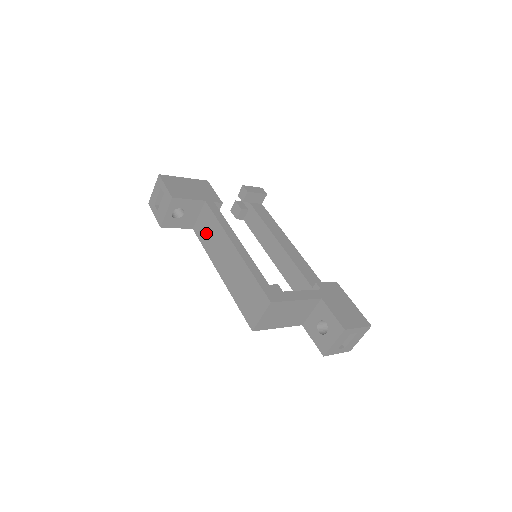
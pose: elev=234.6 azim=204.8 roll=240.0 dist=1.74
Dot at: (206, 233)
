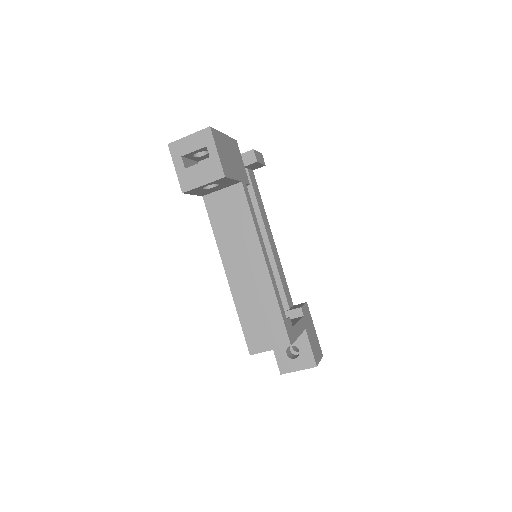
Dot at: (225, 218)
